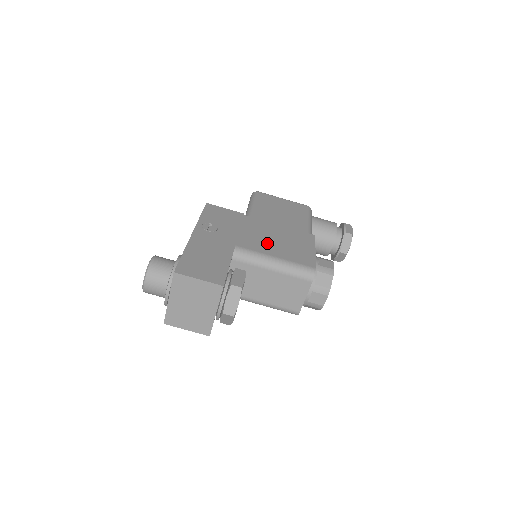
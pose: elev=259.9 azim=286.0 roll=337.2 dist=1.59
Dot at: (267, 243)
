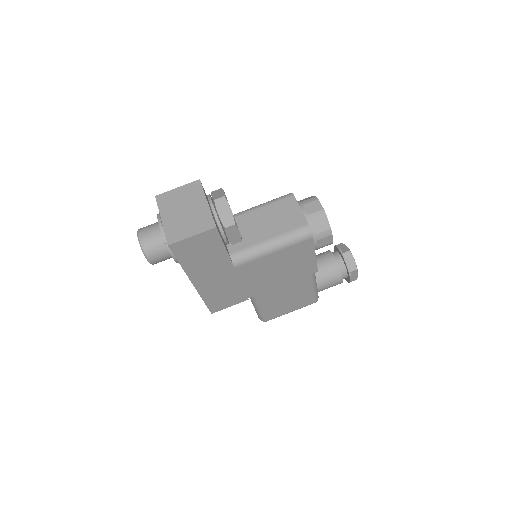
Dot at: occluded
